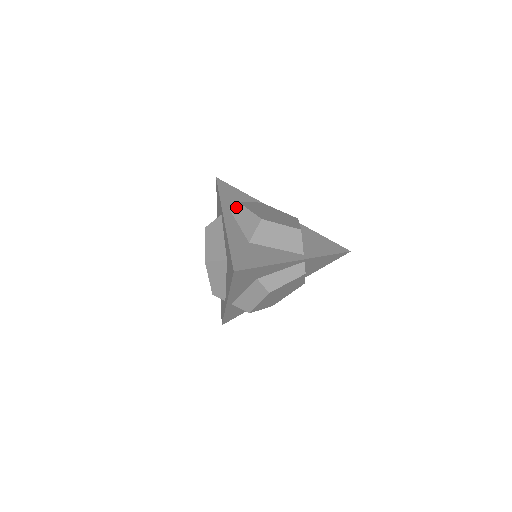
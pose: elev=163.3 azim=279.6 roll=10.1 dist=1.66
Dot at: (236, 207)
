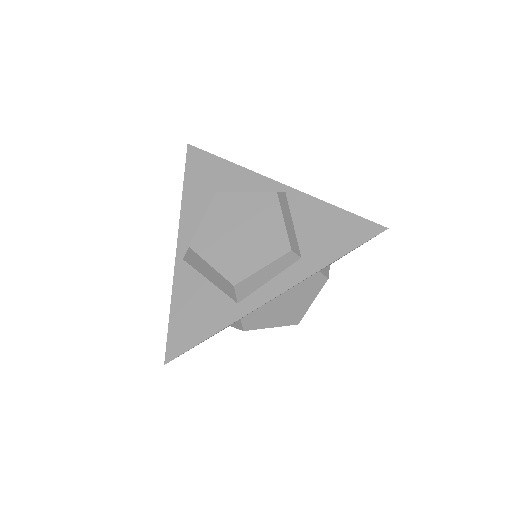
Dot at: occluded
